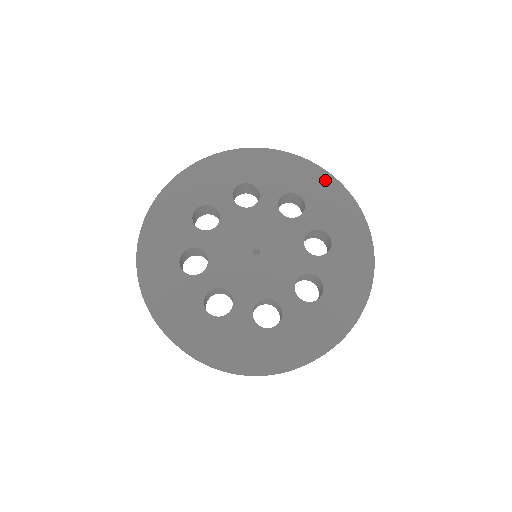
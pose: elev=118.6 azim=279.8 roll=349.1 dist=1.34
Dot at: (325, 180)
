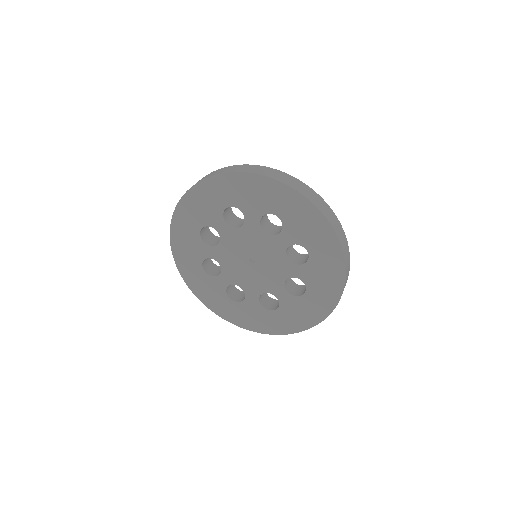
Dot at: (336, 259)
